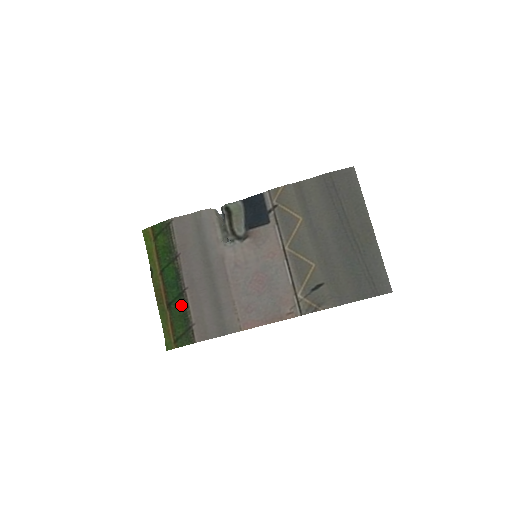
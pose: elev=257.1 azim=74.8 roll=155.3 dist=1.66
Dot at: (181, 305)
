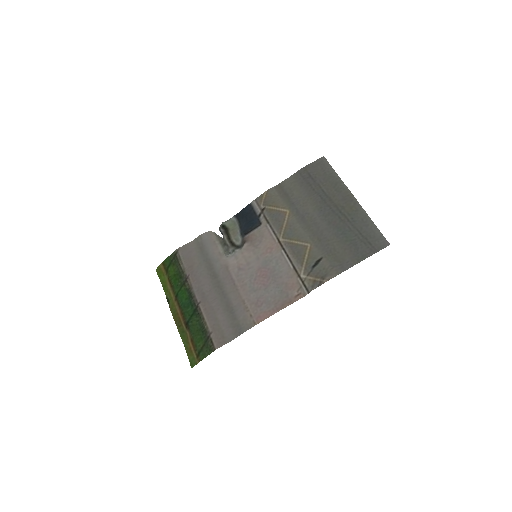
Dot at: (197, 320)
